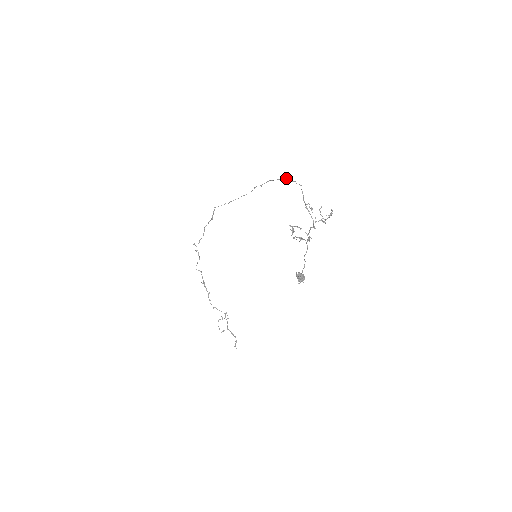
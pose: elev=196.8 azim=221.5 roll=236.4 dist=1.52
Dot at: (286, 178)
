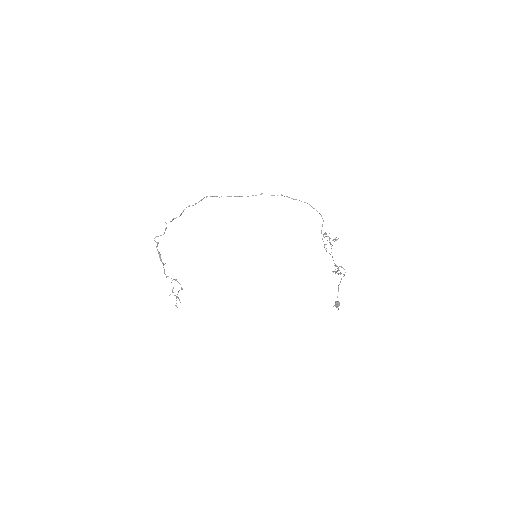
Dot at: (307, 203)
